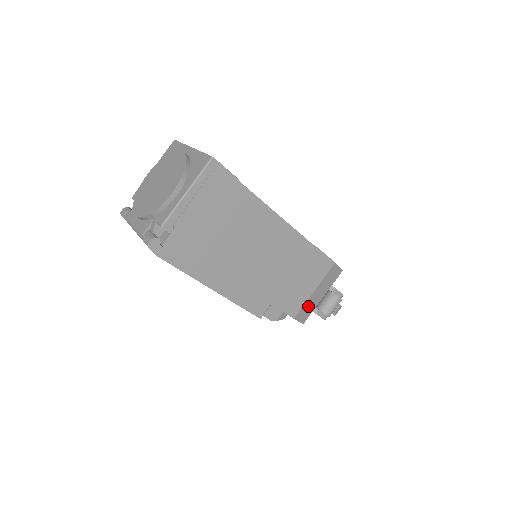
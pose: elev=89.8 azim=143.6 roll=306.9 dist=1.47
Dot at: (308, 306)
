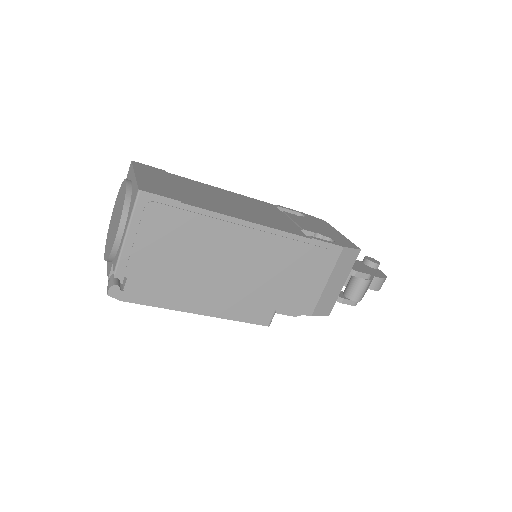
Dot at: (326, 299)
